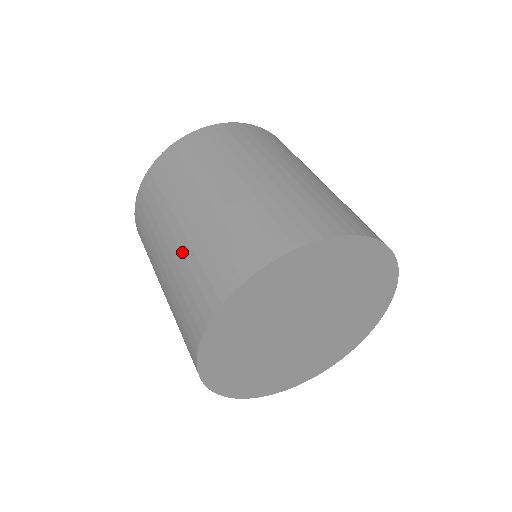
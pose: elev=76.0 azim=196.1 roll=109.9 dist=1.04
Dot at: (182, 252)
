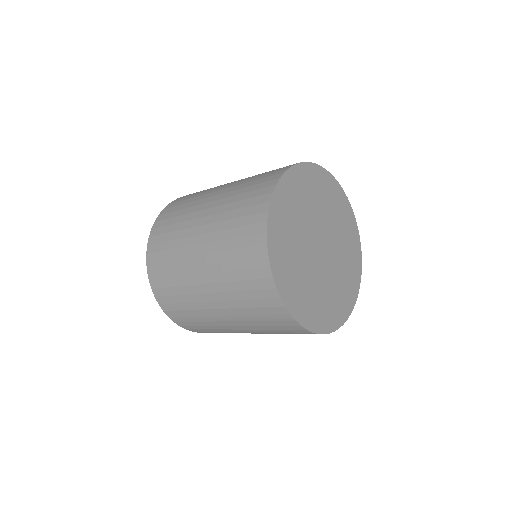
Dot at: (214, 251)
